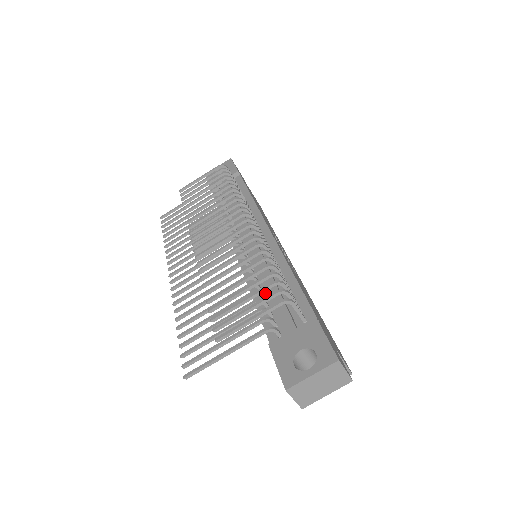
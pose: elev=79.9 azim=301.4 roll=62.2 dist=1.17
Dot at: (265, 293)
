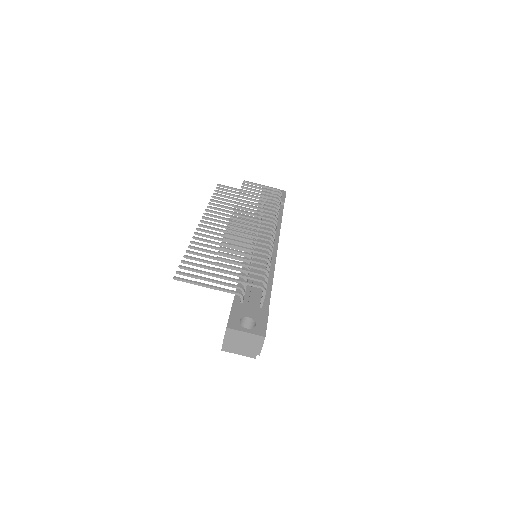
Dot at: occluded
